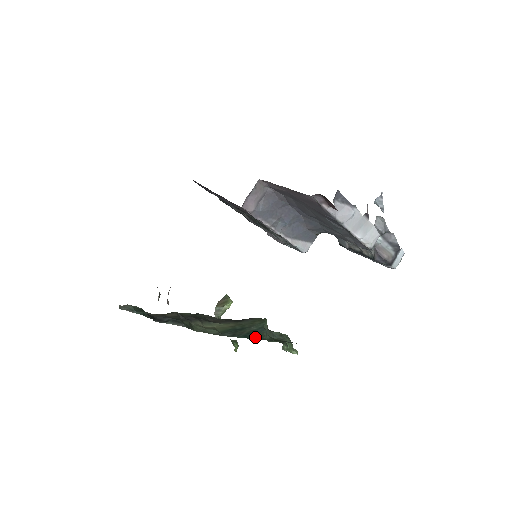
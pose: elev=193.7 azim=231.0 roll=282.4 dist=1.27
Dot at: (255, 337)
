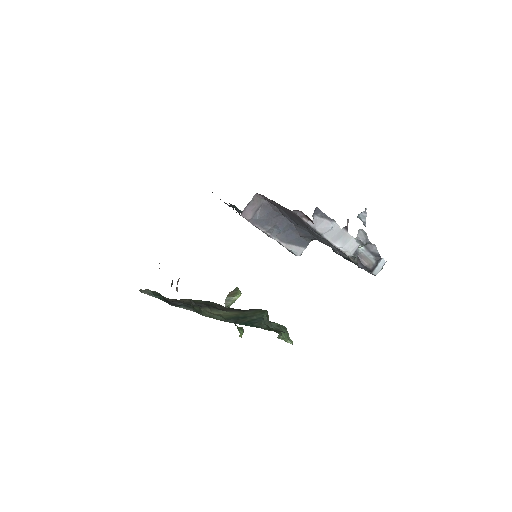
Dot at: (253, 325)
